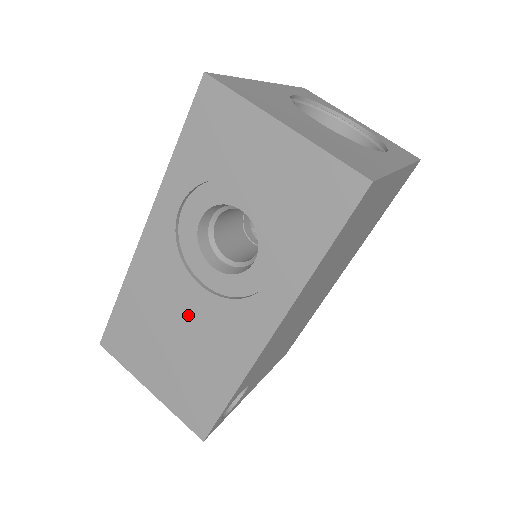
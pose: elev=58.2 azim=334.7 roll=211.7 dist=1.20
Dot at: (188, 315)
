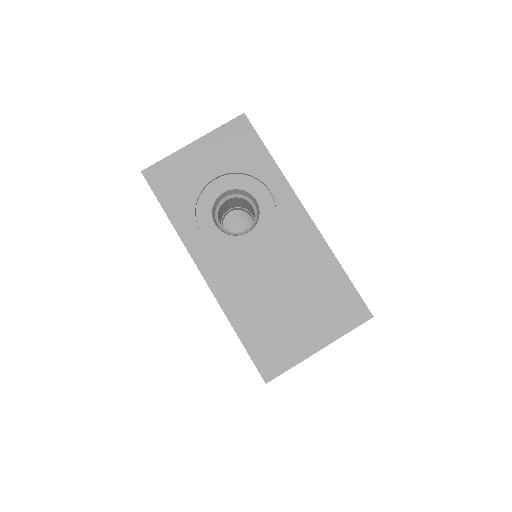
Dot at: (272, 270)
